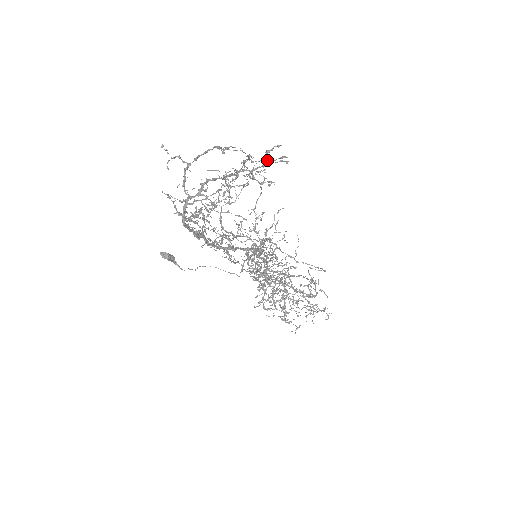
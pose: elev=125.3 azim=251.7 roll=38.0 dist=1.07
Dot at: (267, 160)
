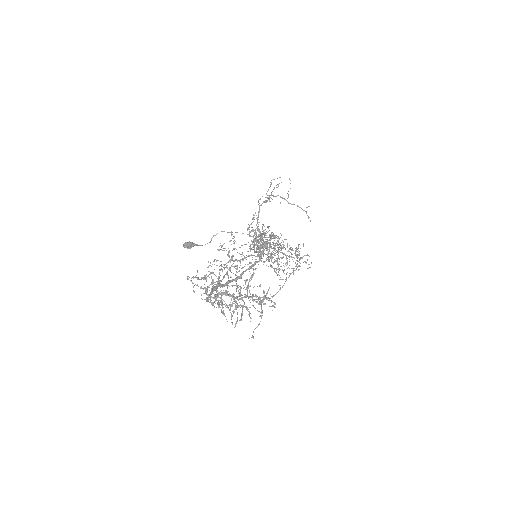
Dot at: (262, 302)
